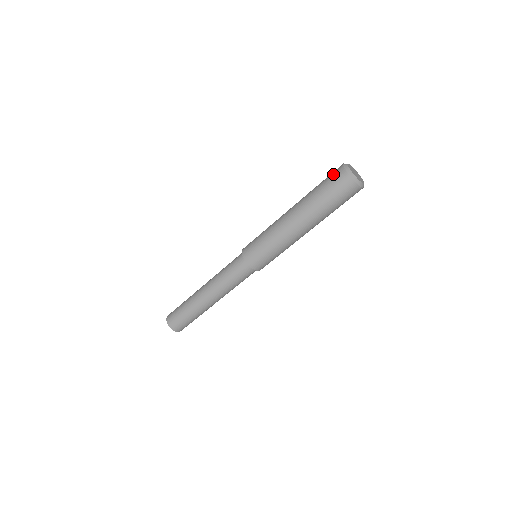
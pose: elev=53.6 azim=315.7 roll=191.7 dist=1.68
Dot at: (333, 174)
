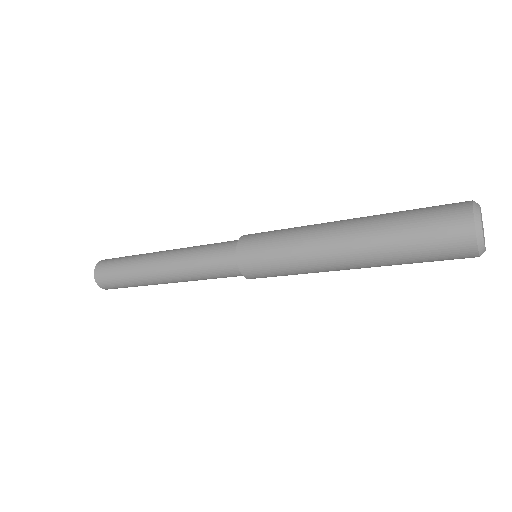
Dot at: (448, 225)
